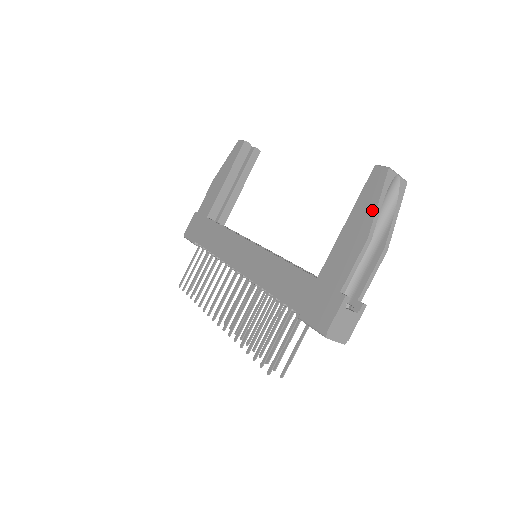
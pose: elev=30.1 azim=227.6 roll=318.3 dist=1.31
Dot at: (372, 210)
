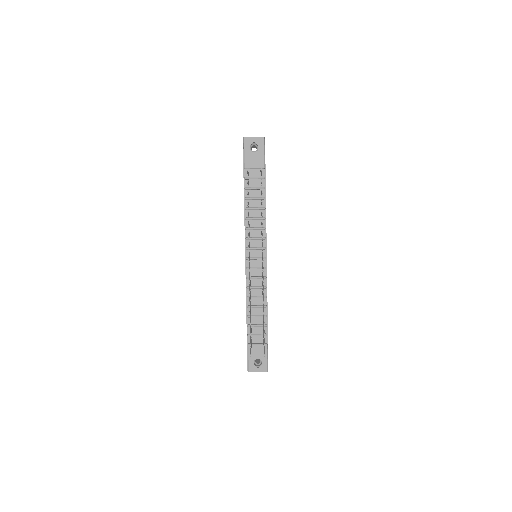
Dot at: occluded
